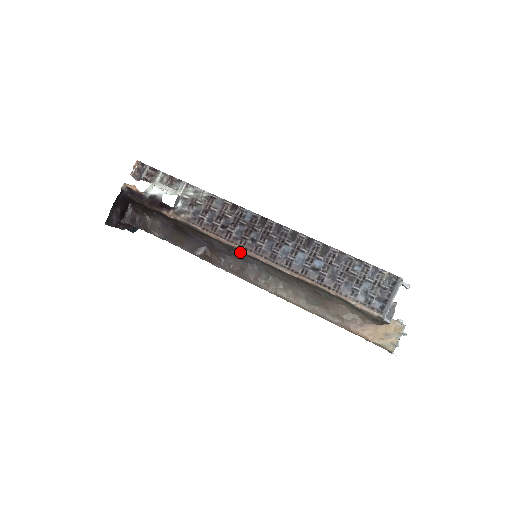
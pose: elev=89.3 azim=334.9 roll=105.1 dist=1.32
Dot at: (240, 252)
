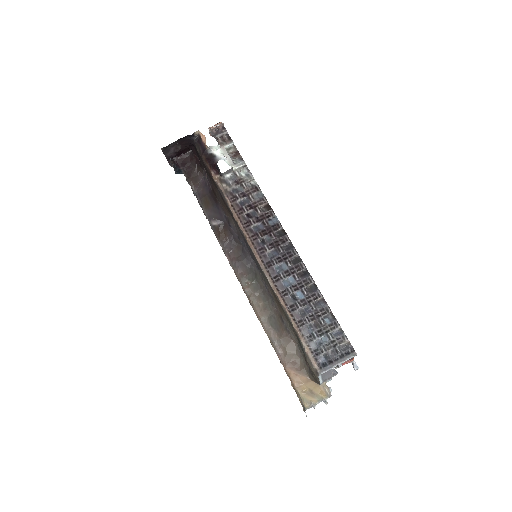
Dot at: (246, 244)
